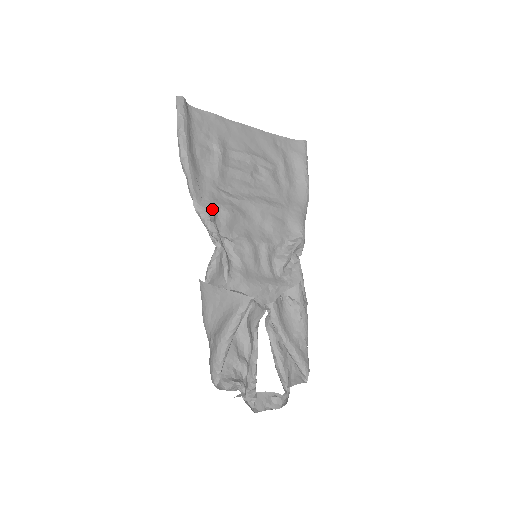
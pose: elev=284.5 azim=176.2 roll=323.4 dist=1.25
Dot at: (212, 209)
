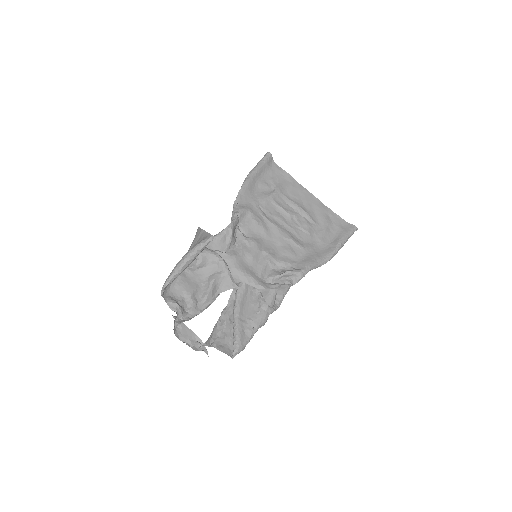
Dot at: (243, 210)
